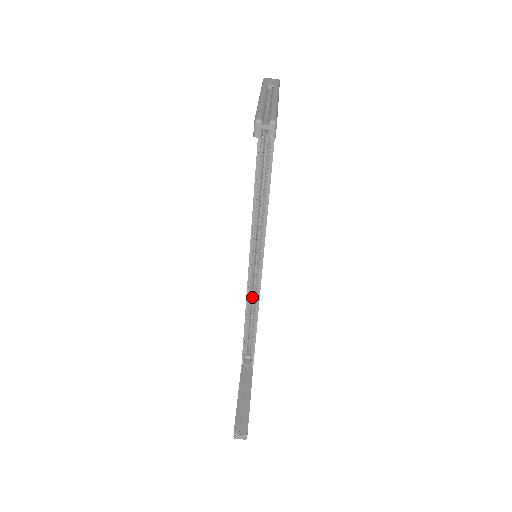
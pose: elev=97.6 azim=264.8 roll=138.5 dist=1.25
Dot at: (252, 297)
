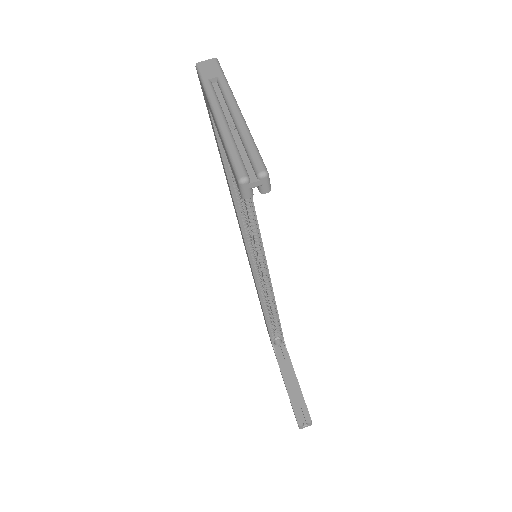
Dot at: (264, 291)
